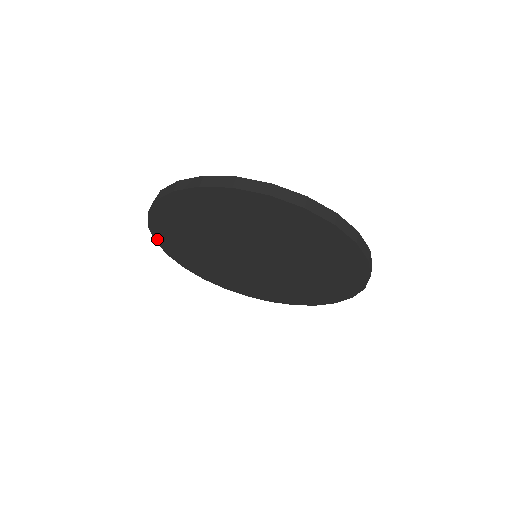
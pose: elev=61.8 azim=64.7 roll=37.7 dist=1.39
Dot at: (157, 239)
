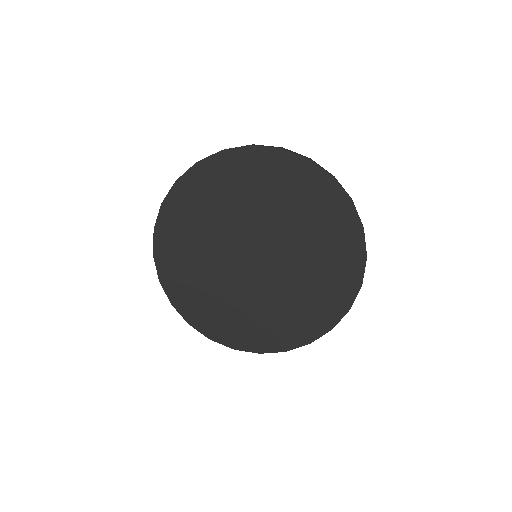
Dot at: (166, 202)
